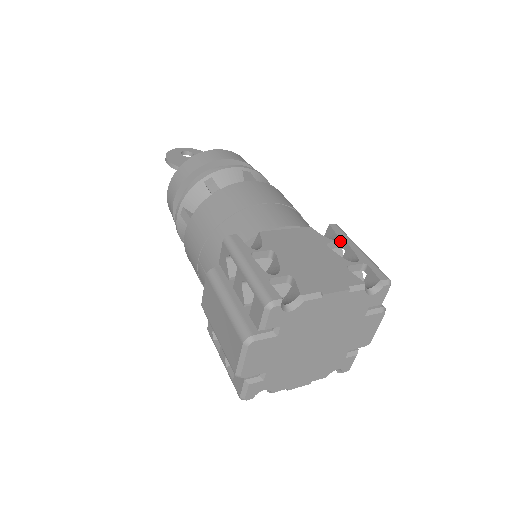
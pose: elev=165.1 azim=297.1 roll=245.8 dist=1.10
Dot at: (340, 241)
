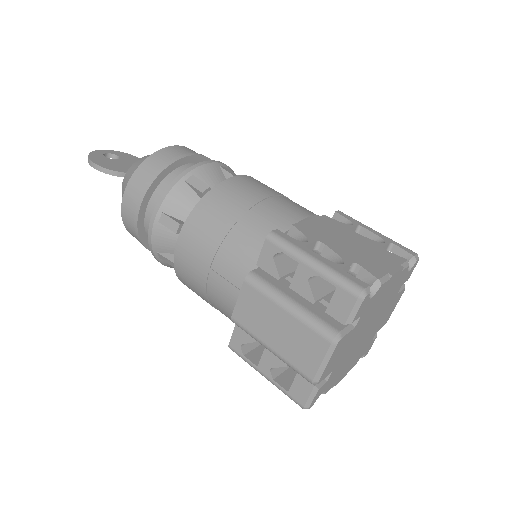
Dot at: (356, 225)
